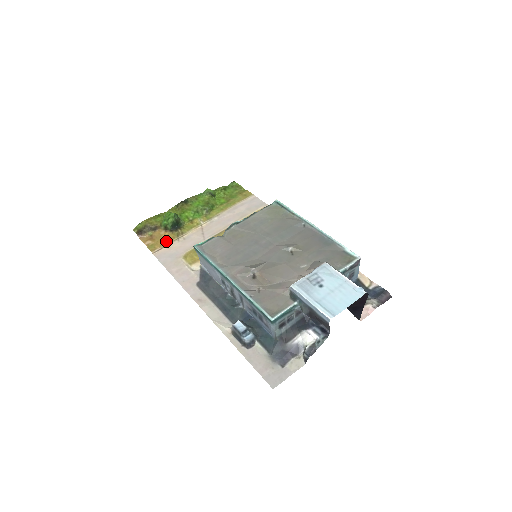
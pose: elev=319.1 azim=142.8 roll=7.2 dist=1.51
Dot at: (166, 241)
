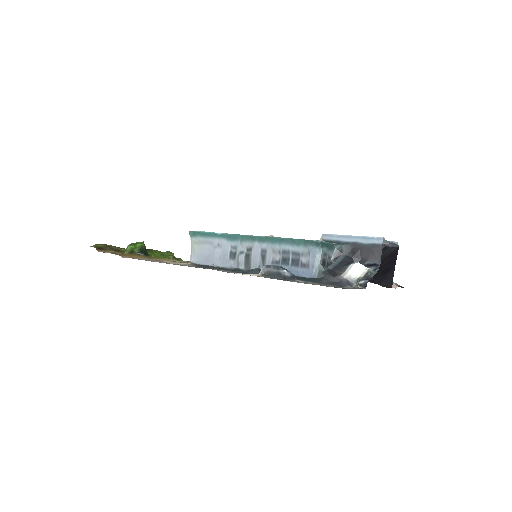
Dot at: (135, 256)
